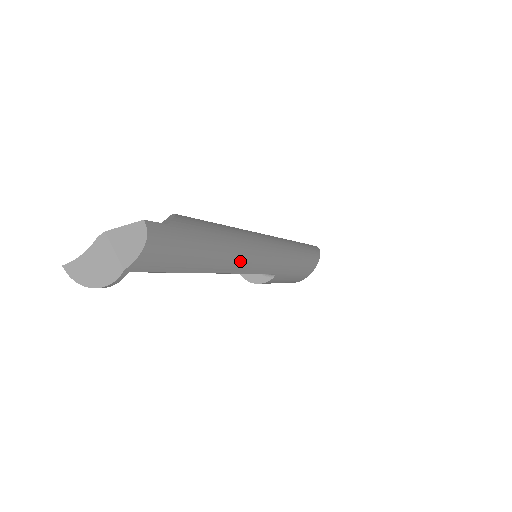
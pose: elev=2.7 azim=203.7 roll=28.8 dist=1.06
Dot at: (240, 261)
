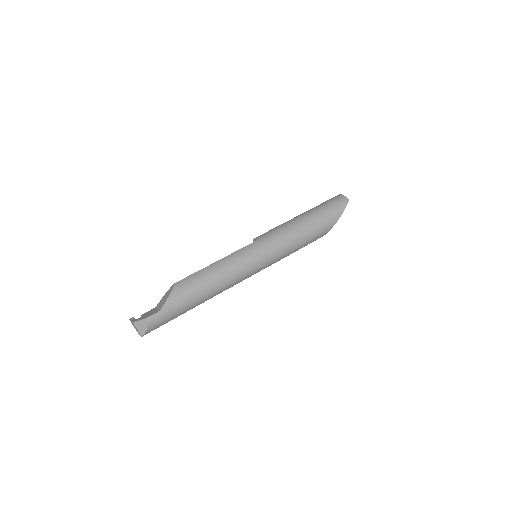
Dot at: (221, 290)
